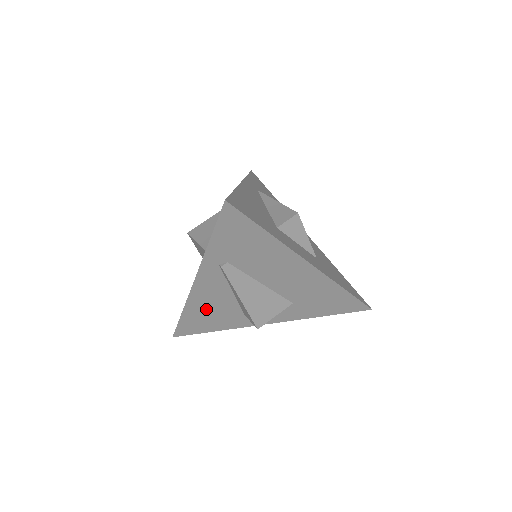
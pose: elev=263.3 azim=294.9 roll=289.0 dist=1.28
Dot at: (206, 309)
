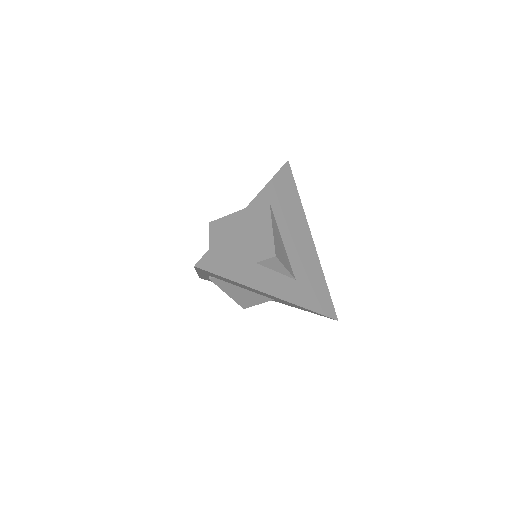
Dot at: occluded
